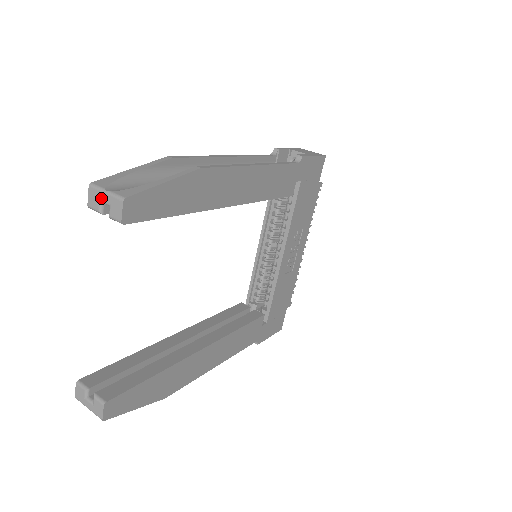
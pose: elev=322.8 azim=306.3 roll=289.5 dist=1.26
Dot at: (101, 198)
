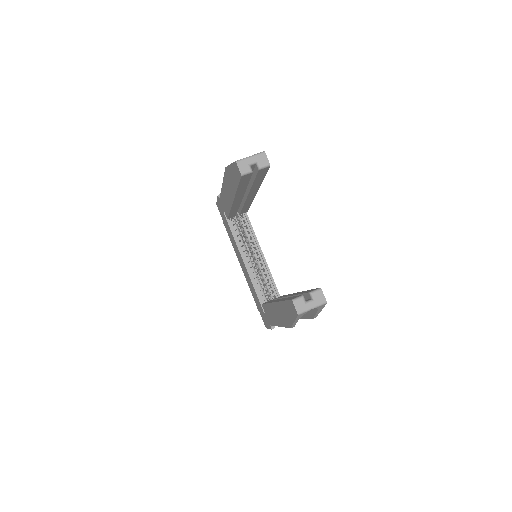
Dot at: (249, 162)
